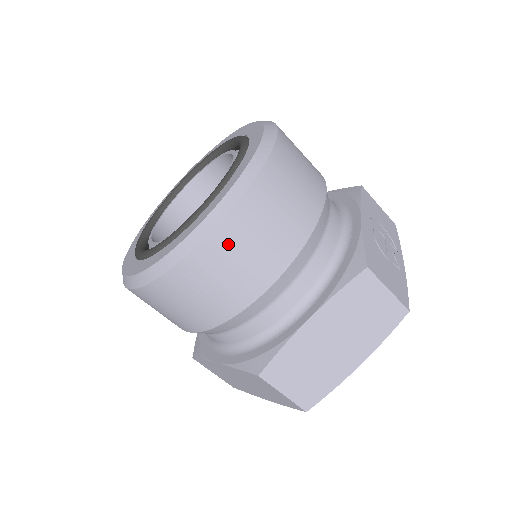
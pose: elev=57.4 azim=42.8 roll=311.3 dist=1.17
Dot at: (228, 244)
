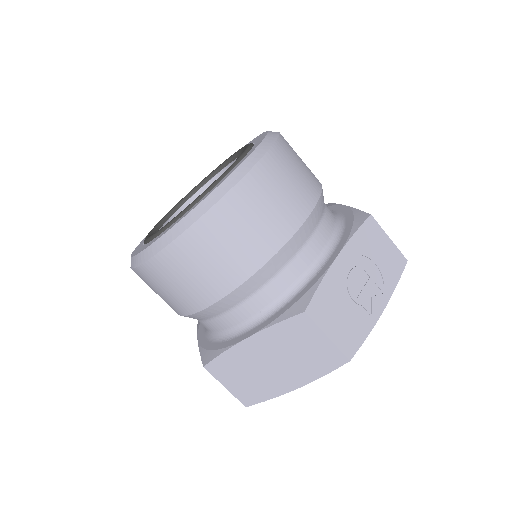
Dot at: (179, 260)
